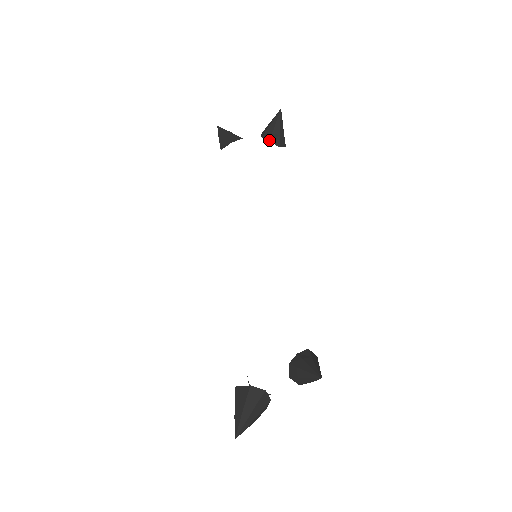
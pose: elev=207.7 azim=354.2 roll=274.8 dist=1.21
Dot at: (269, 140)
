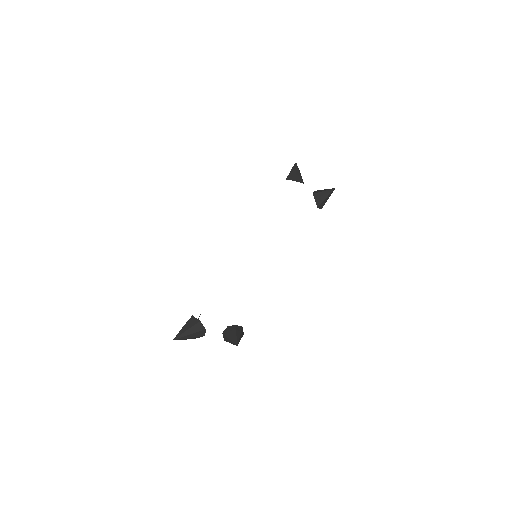
Dot at: (315, 199)
